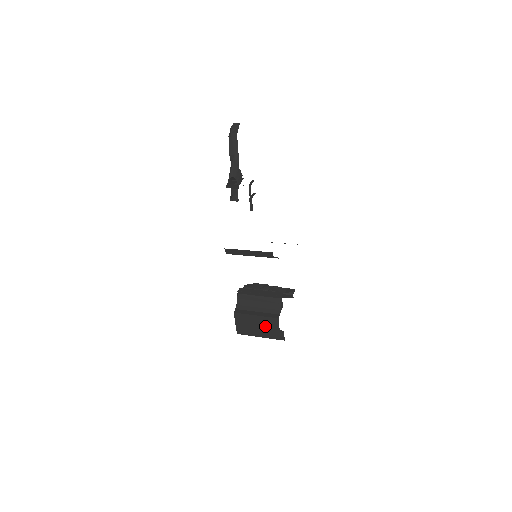
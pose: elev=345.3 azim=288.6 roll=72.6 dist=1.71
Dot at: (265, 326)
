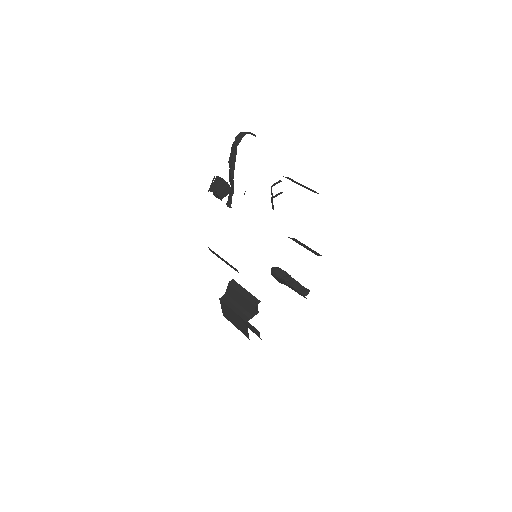
Dot at: (239, 322)
